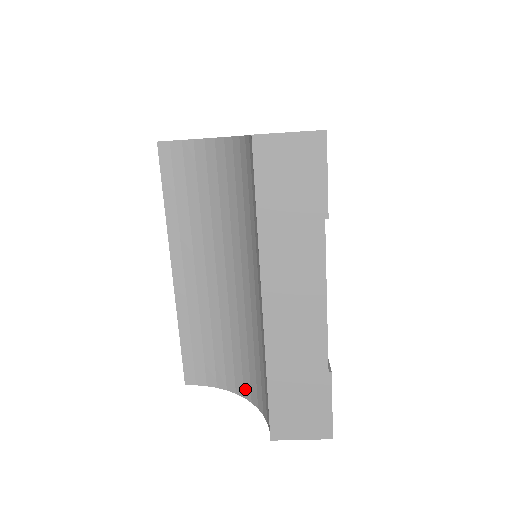
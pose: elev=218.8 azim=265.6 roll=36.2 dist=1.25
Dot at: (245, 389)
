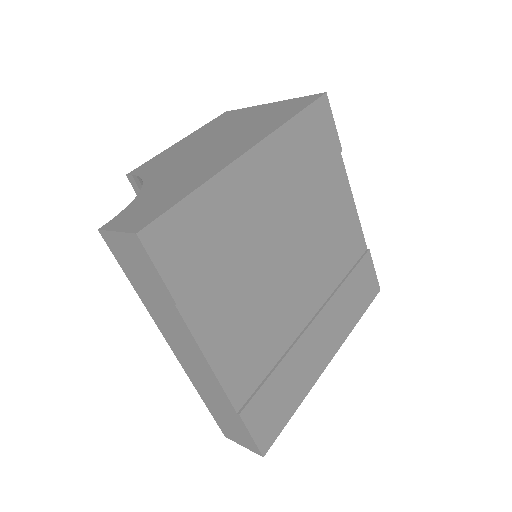
Dot at: occluded
